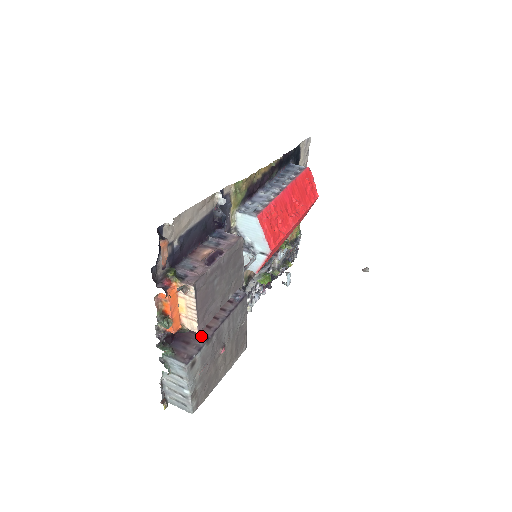
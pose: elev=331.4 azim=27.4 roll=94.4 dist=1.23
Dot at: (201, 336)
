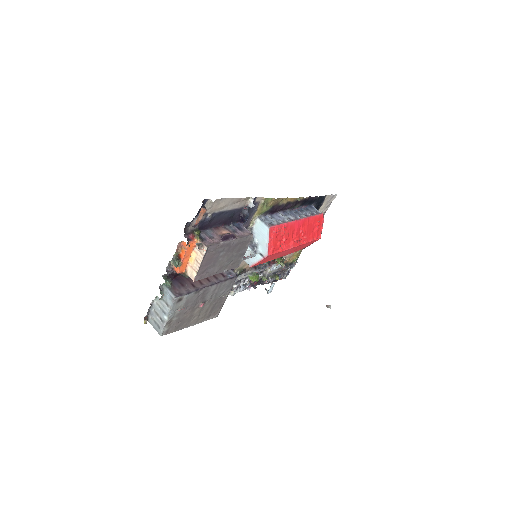
Dot at: (194, 286)
